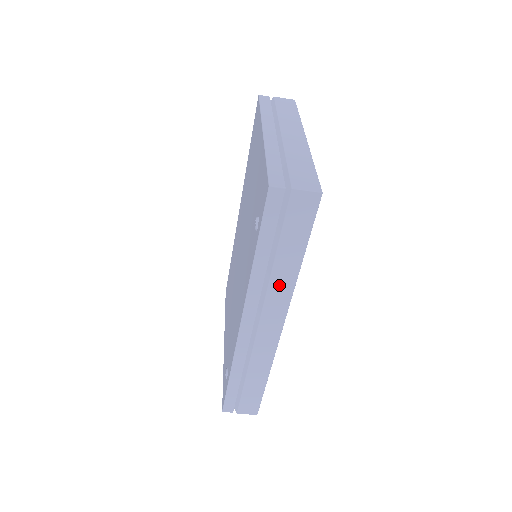
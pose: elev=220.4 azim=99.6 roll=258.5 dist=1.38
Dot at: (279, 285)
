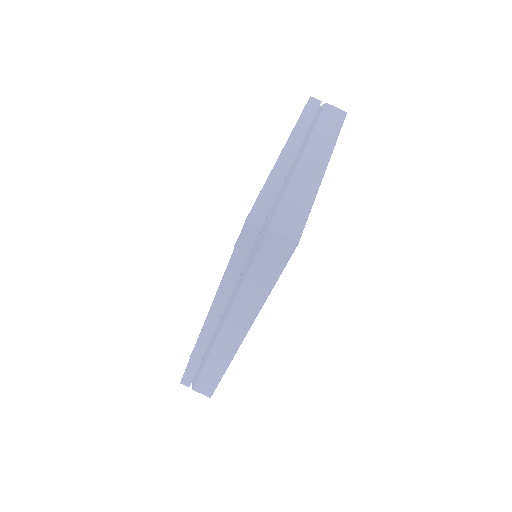
Dot at: (244, 306)
